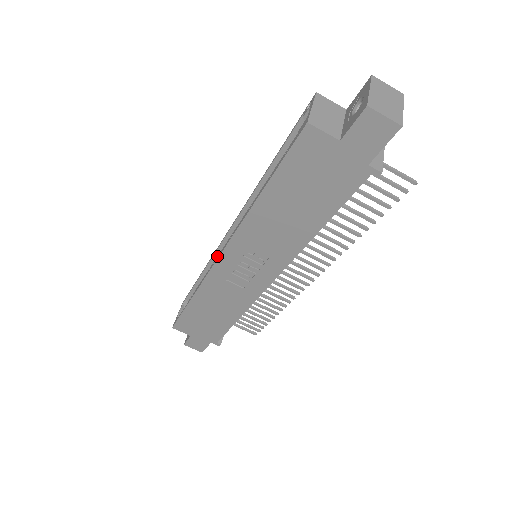
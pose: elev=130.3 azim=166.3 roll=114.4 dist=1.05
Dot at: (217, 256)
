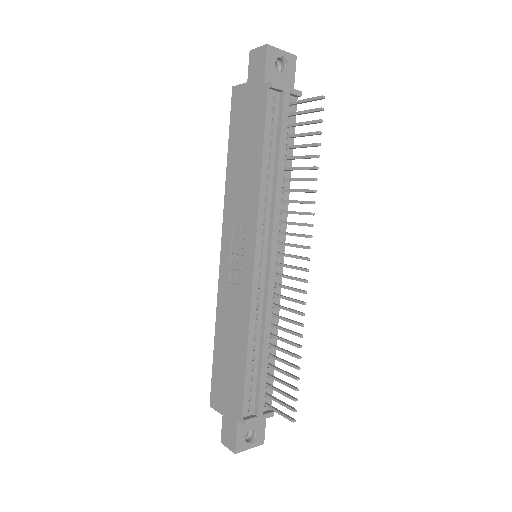
Dot at: occluded
